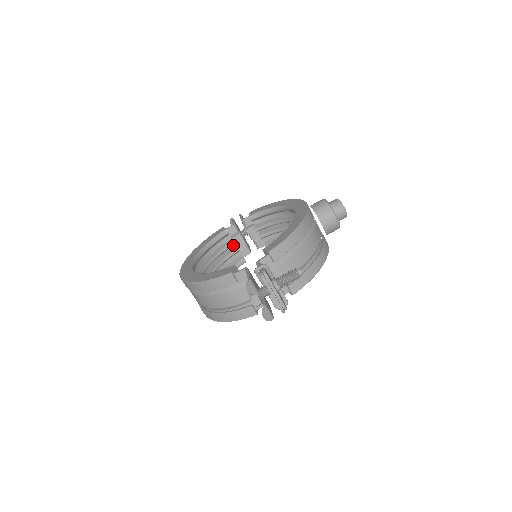
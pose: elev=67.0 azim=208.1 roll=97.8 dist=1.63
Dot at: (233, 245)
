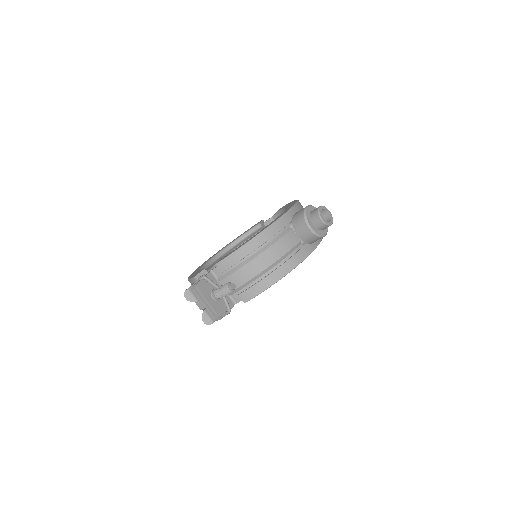
Dot at: occluded
